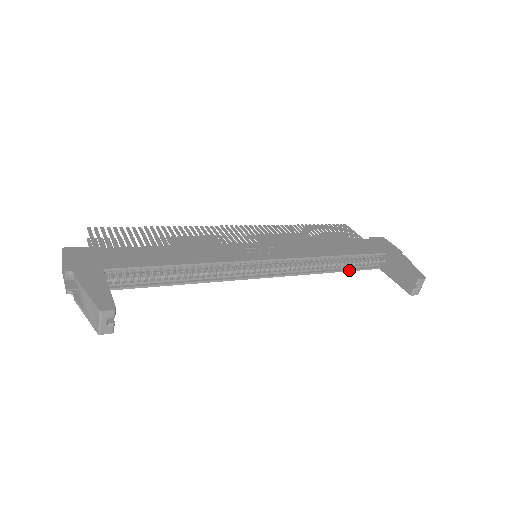
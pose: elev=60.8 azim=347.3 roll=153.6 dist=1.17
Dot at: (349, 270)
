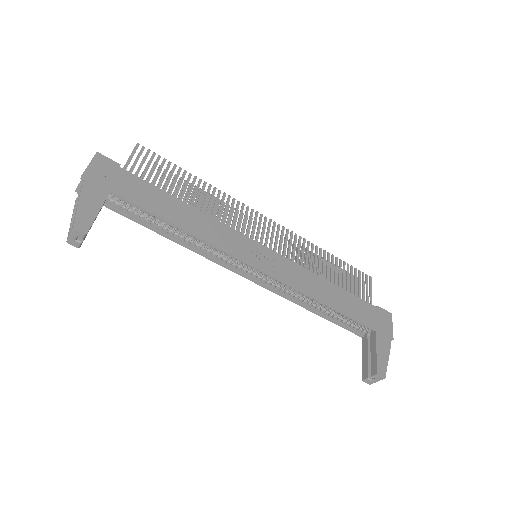
Dot at: (331, 321)
